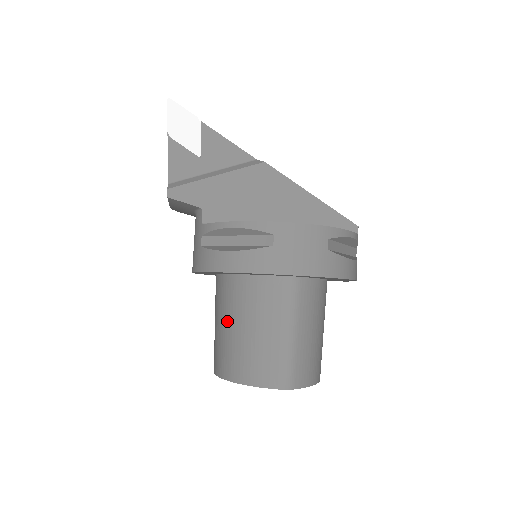
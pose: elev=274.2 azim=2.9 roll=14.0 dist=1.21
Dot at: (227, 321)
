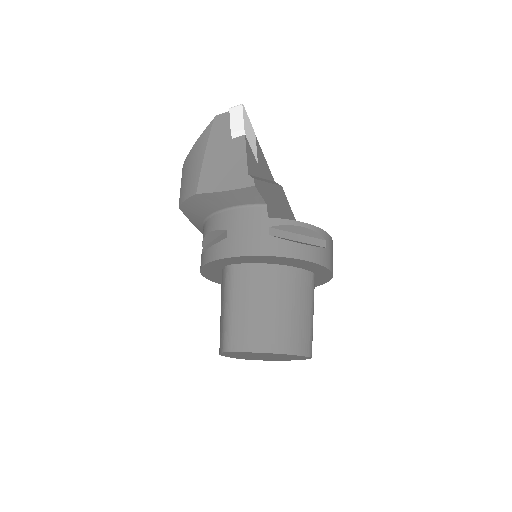
Dot at: (269, 302)
